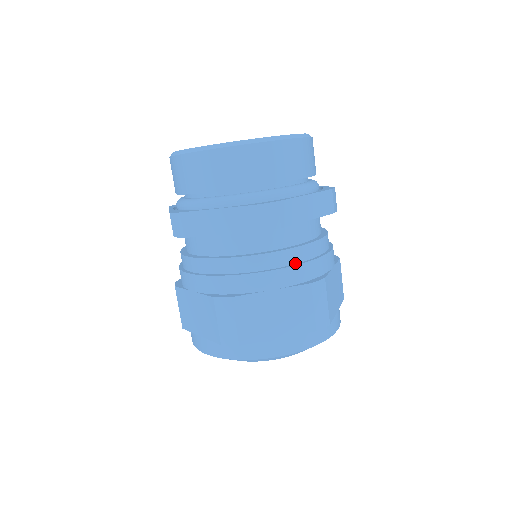
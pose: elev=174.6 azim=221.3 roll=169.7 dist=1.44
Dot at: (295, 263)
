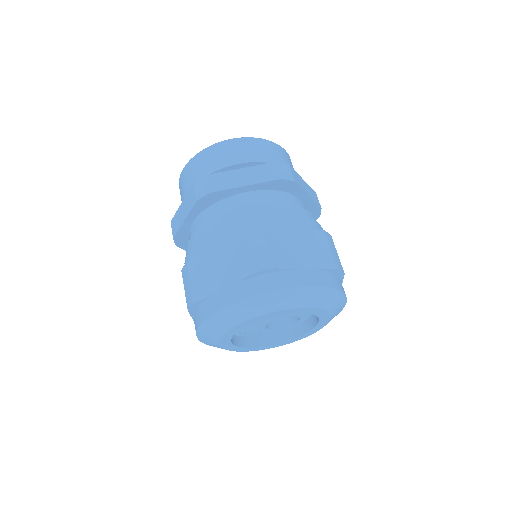
Dot at: occluded
